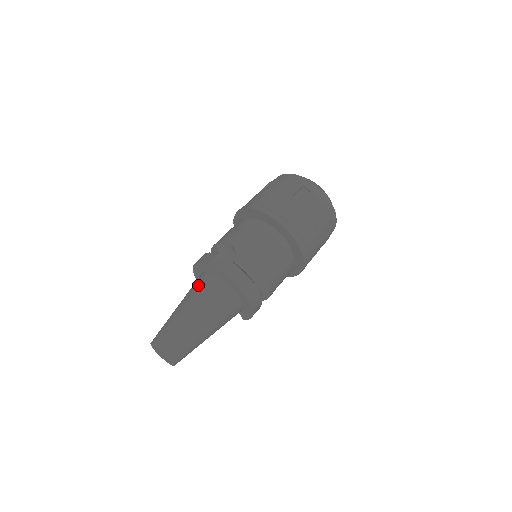
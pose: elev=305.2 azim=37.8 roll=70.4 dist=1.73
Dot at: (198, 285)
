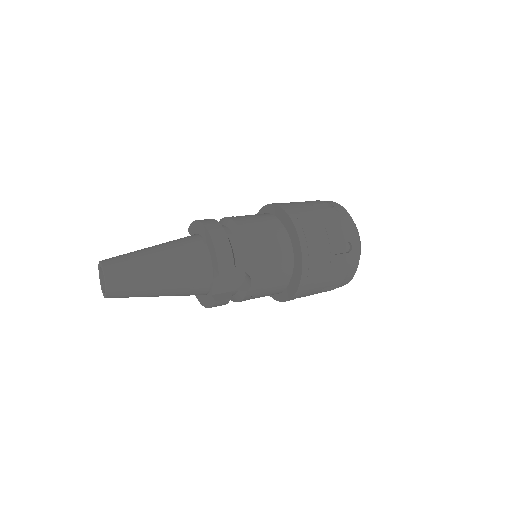
Dot at: occluded
